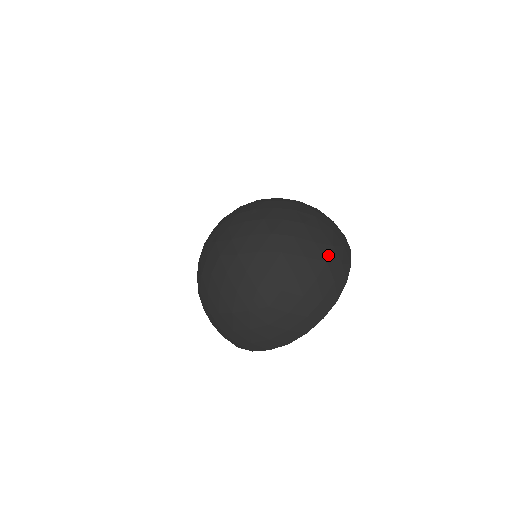
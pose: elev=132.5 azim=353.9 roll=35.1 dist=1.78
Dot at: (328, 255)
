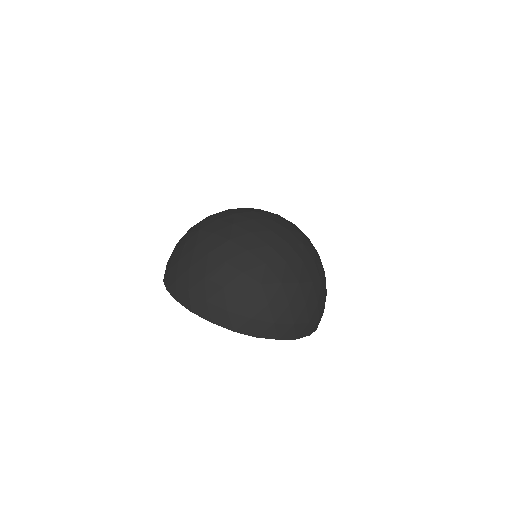
Dot at: (320, 301)
